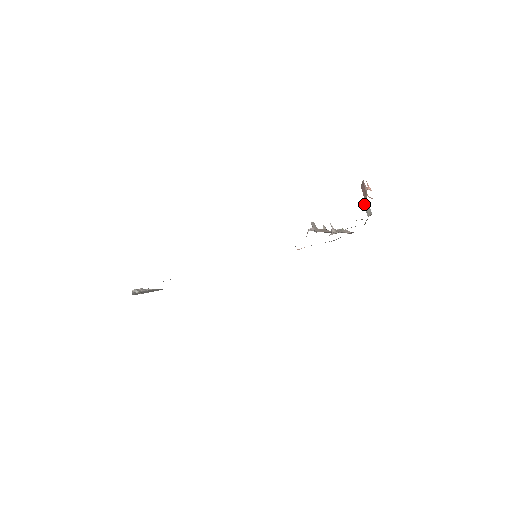
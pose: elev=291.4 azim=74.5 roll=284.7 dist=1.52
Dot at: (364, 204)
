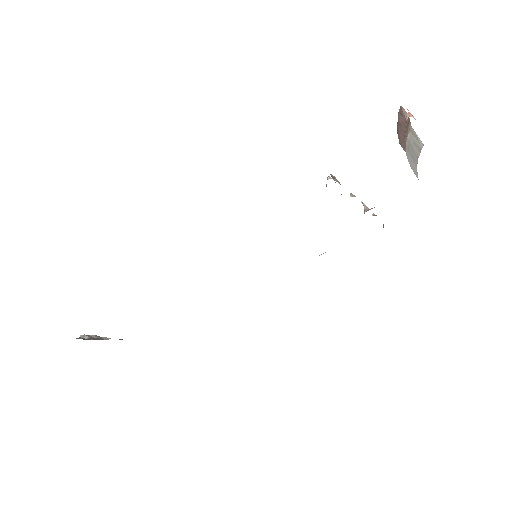
Dot at: (407, 148)
